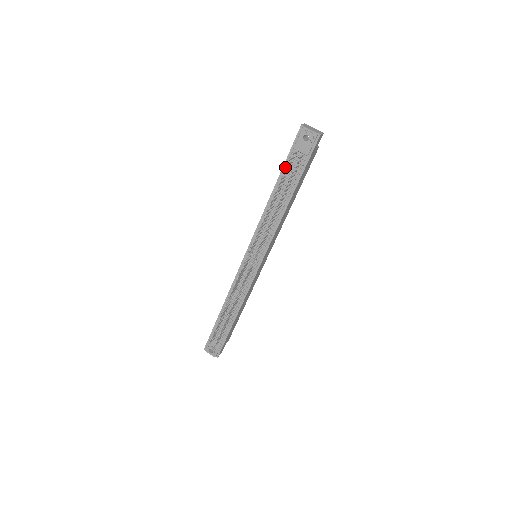
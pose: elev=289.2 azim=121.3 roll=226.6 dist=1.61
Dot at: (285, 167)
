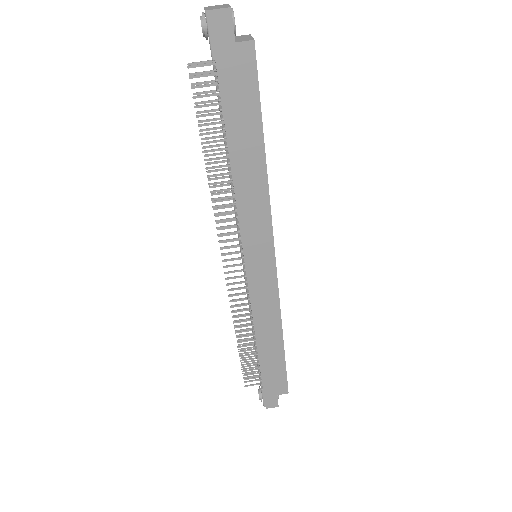
Dot at: occluded
